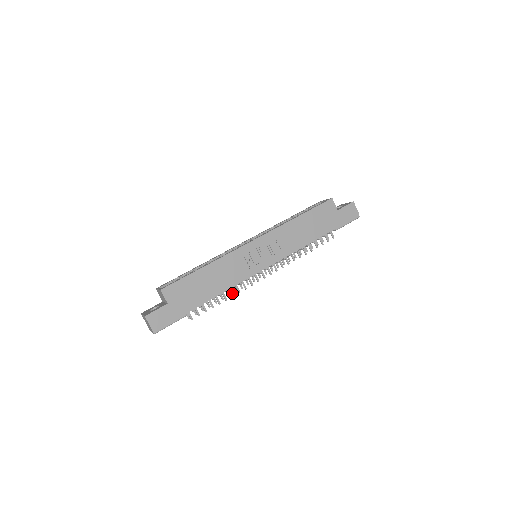
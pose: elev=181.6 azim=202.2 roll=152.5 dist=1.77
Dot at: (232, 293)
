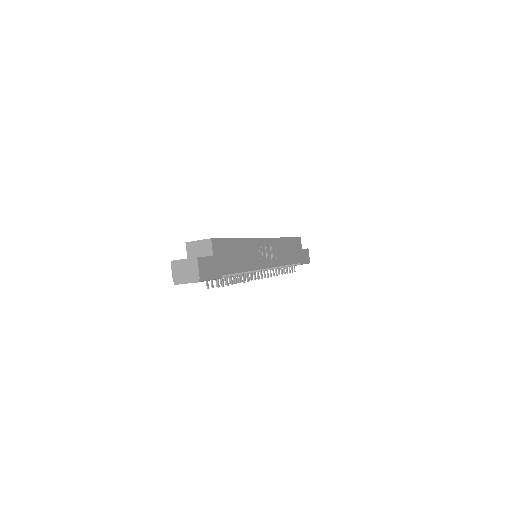
Dot at: (244, 278)
